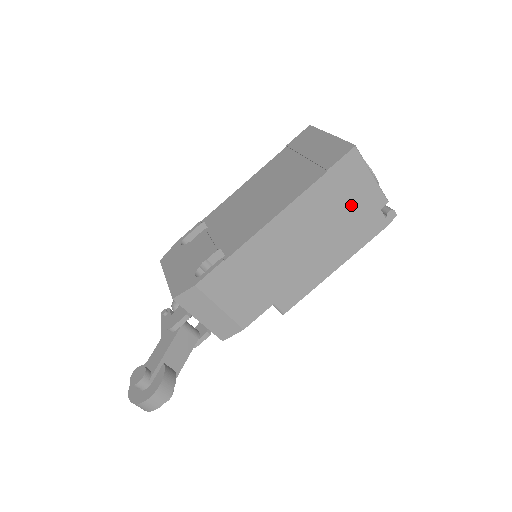
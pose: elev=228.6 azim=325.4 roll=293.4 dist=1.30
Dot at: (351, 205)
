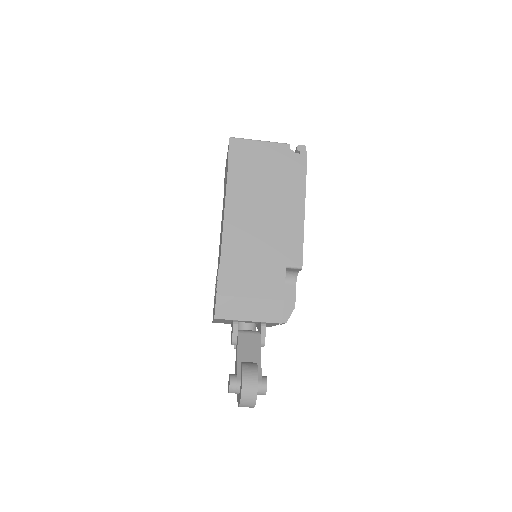
Dot at: (266, 166)
